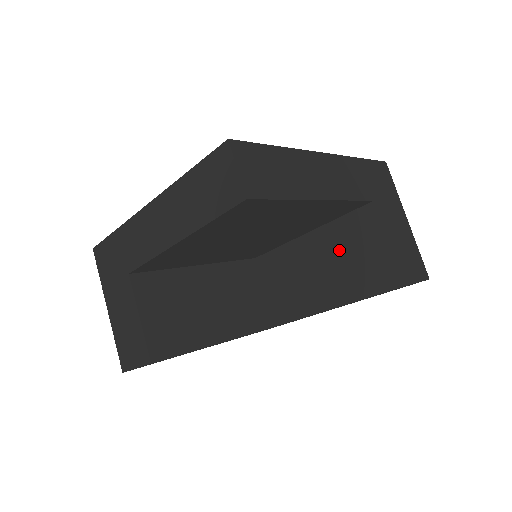
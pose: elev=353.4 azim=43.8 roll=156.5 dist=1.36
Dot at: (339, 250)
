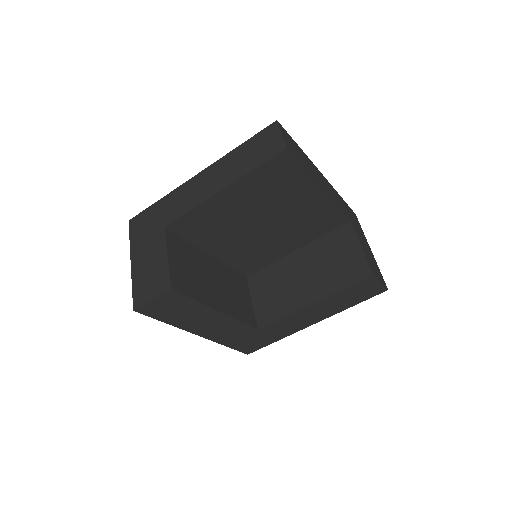
Dot at: (322, 258)
